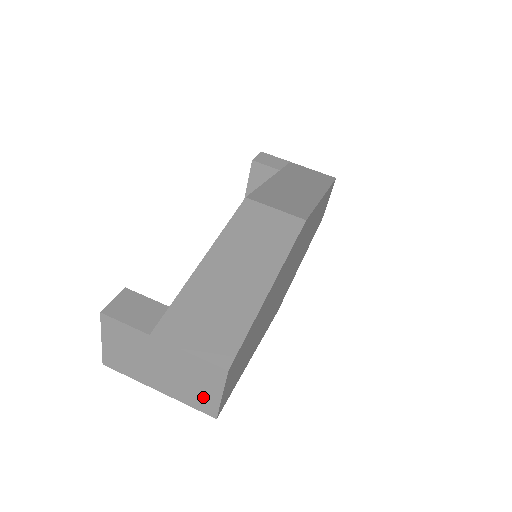
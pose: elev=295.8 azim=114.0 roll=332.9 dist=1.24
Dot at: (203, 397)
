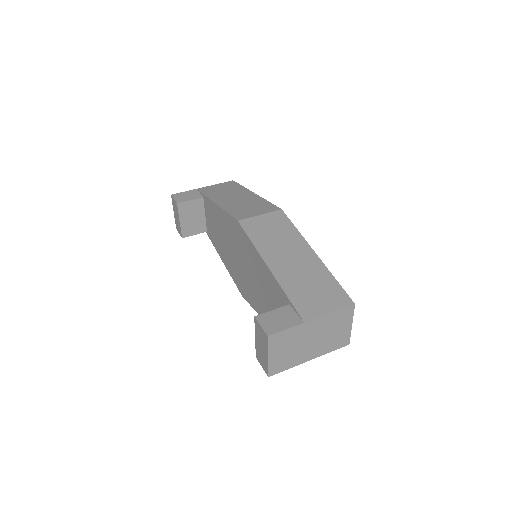
Dot at: (340, 337)
